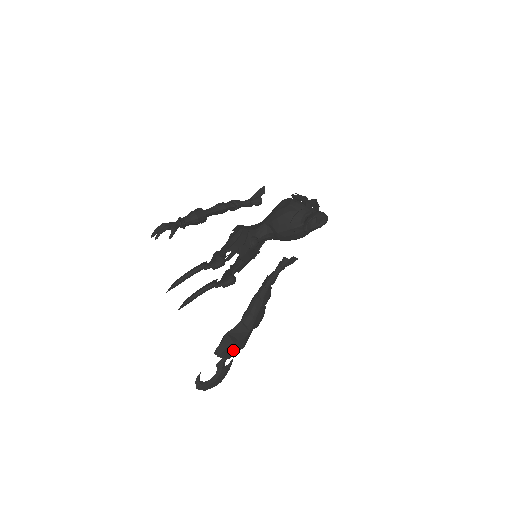
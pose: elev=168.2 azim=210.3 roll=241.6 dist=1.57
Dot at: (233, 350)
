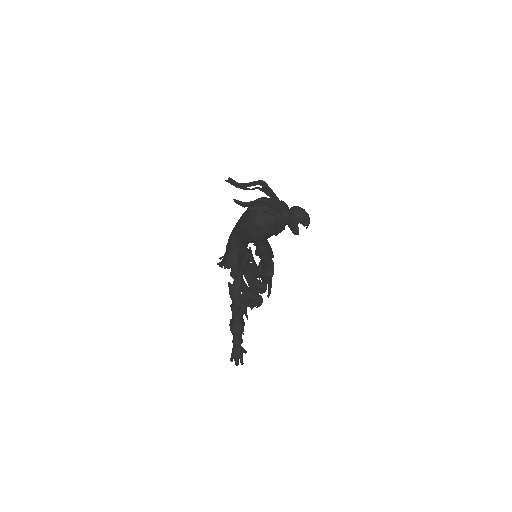
Dot at: occluded
